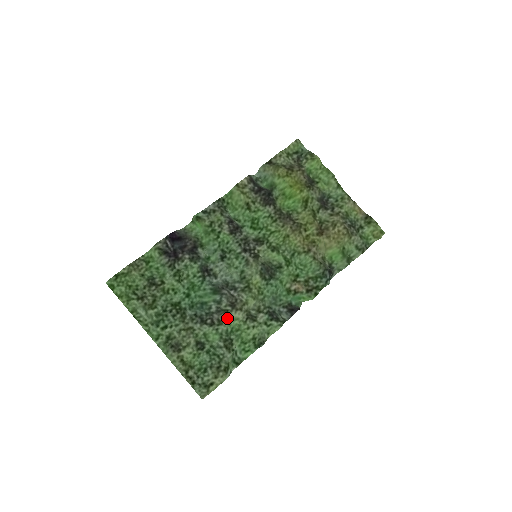
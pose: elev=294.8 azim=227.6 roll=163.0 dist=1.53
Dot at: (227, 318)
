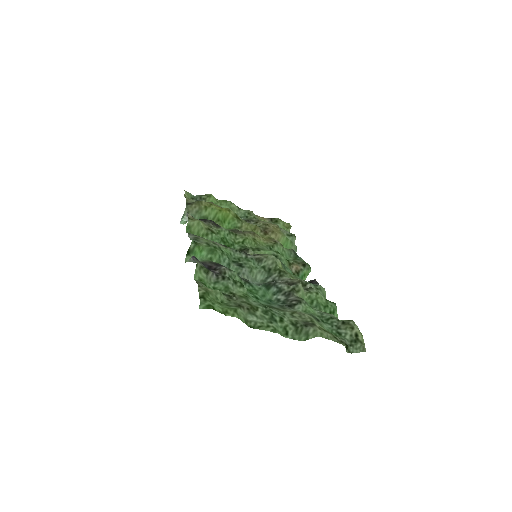
Dot at: (300, 294)
